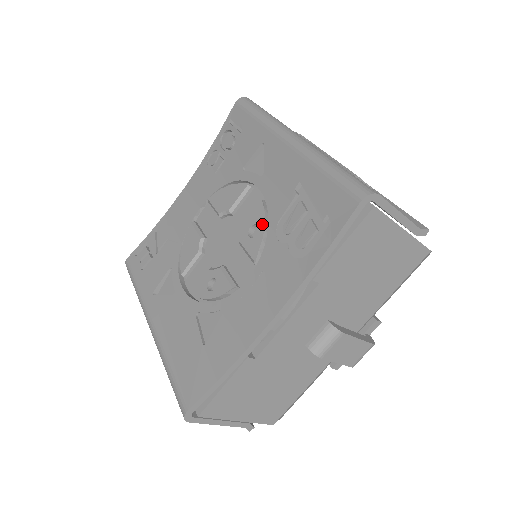
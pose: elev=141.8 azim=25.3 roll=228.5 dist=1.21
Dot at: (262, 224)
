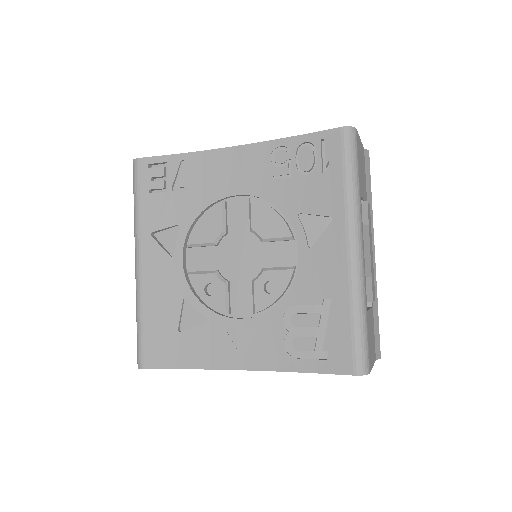
Dot at: (280, 291)
